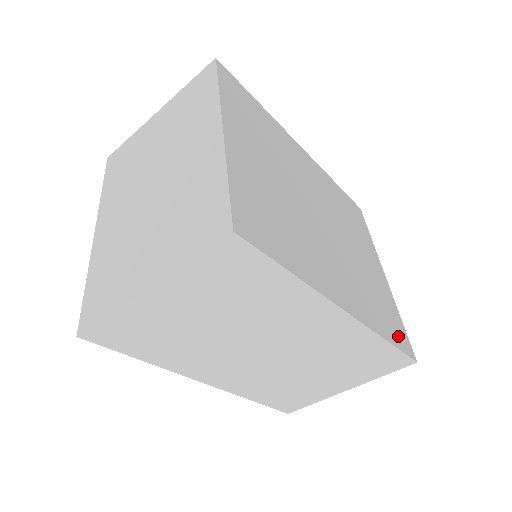
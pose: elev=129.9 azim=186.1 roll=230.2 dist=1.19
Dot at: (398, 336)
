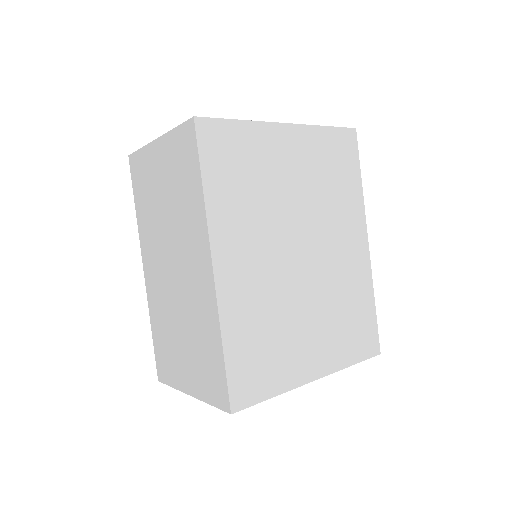
Dot at: (243, 376)
